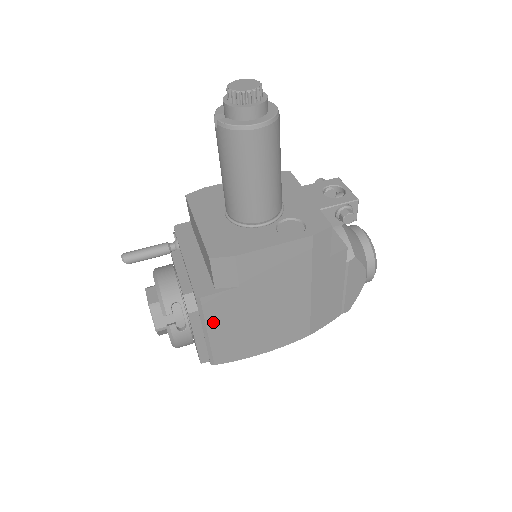
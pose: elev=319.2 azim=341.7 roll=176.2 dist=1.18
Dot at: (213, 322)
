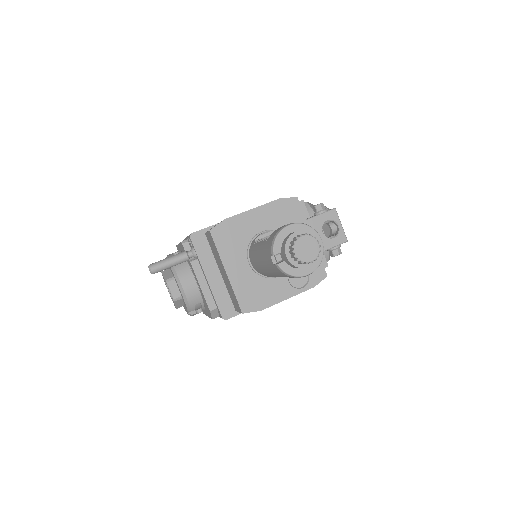
Dot at: occluded
